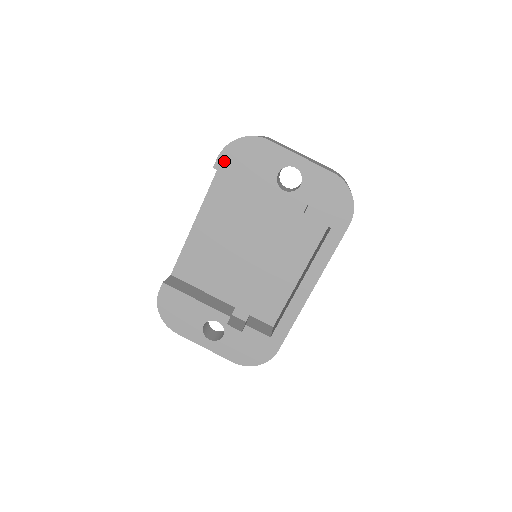
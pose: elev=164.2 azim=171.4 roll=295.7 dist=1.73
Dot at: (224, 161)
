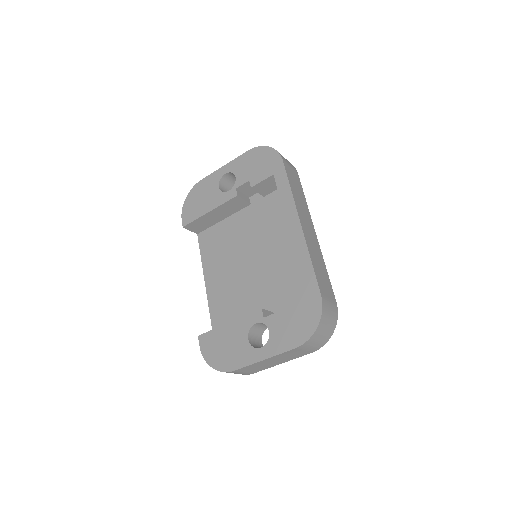
Dot at: (186, 217)
